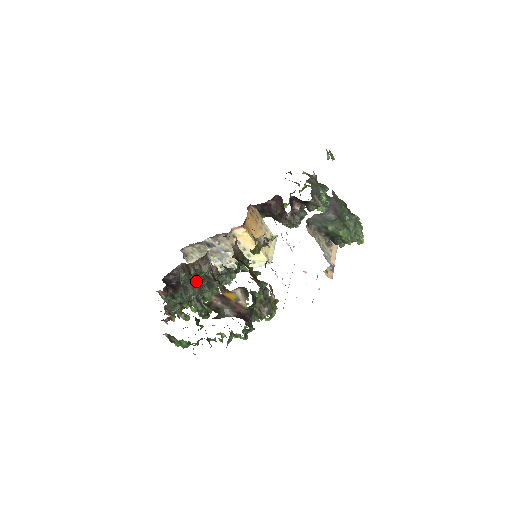
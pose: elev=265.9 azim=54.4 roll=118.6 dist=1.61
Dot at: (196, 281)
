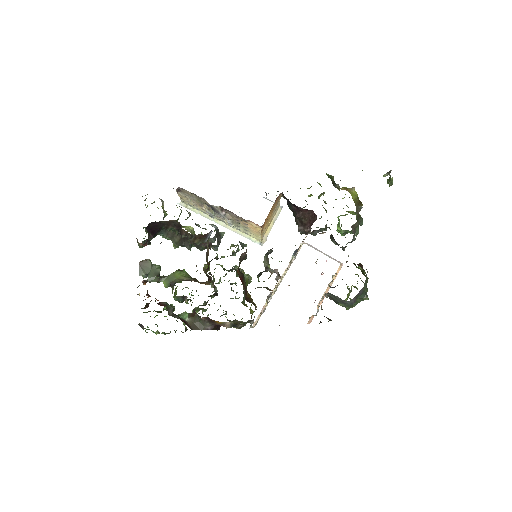
Dot at: occluded
